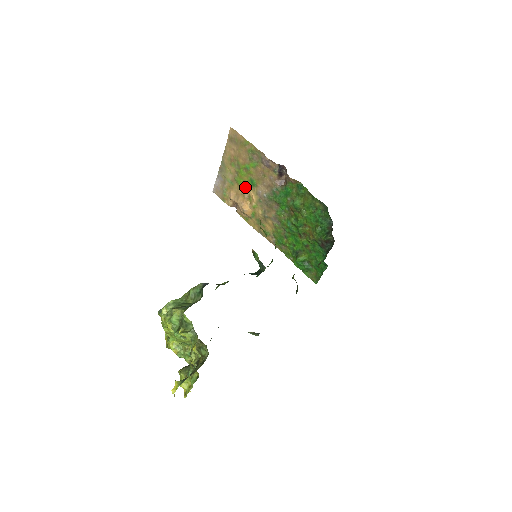
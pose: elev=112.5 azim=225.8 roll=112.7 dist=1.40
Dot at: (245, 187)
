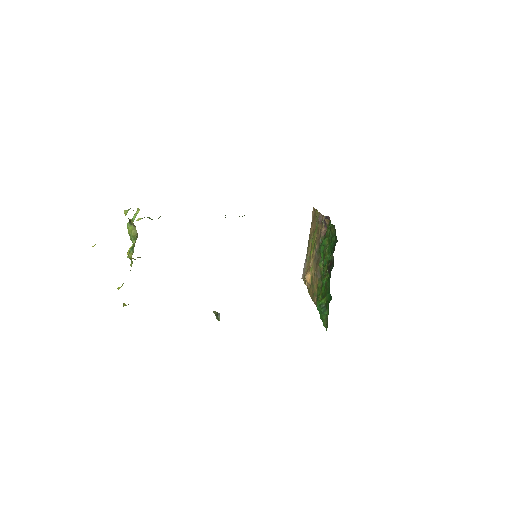
Dot at: occluded
